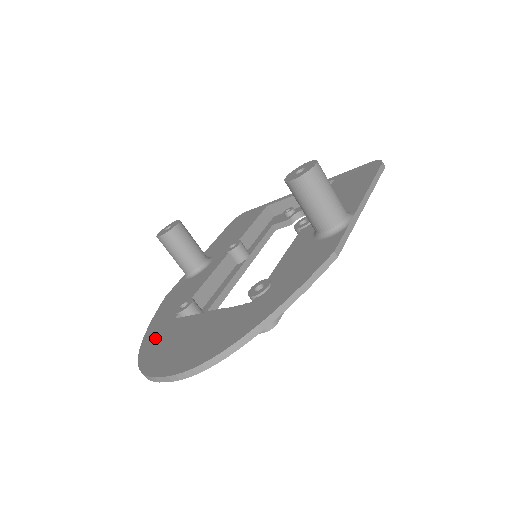
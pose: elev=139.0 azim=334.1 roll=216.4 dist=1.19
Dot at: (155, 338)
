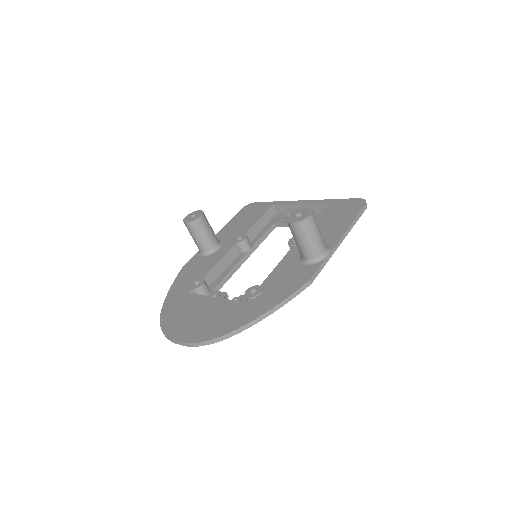
Dot at: (173, 305)
